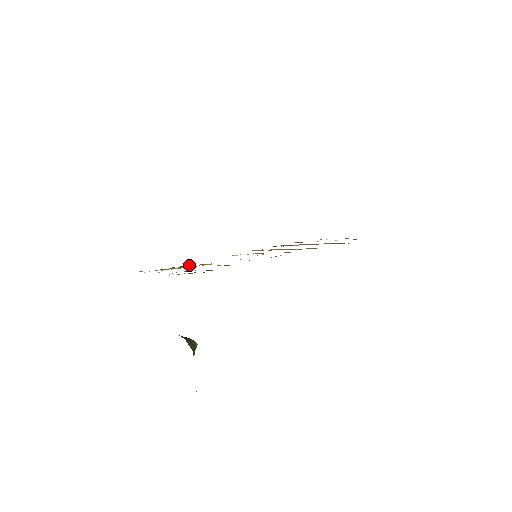
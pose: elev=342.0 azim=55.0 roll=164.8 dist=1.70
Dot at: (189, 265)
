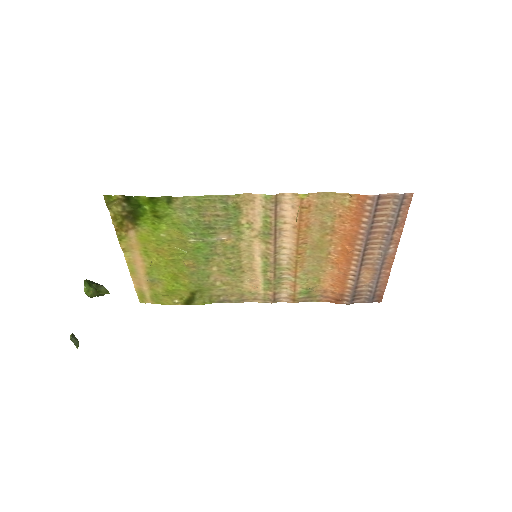
Dot at: (174, 268)
